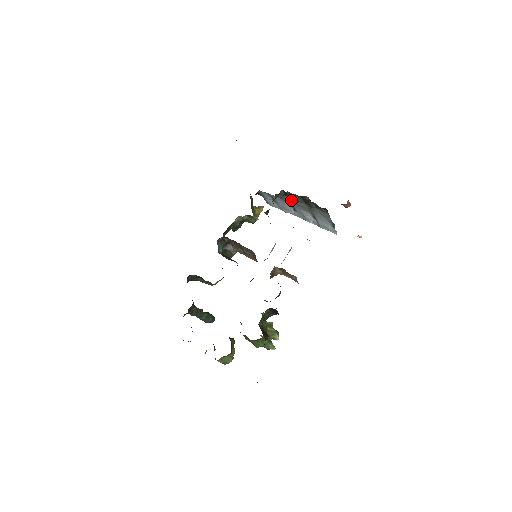
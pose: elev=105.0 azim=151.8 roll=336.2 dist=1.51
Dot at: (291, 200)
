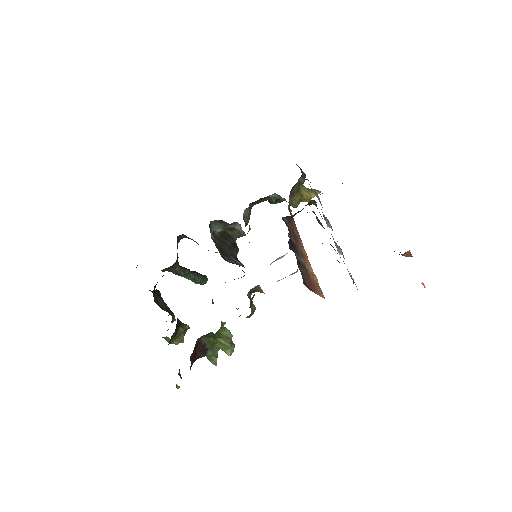
Dot at: occluded
